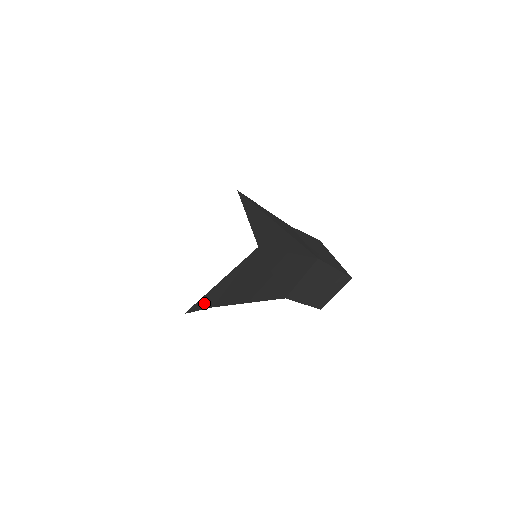
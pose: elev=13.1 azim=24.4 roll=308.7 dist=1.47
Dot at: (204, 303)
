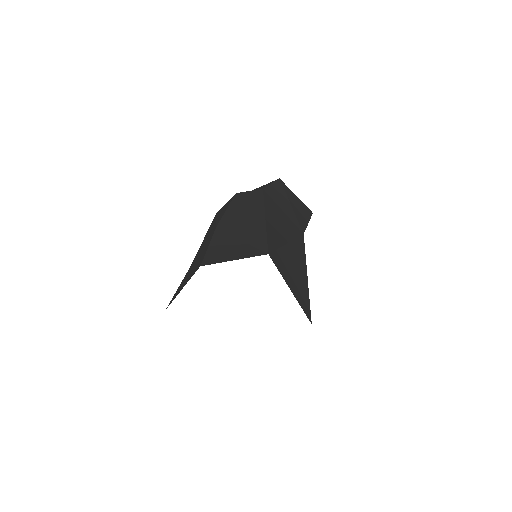
Dot at: occluded
